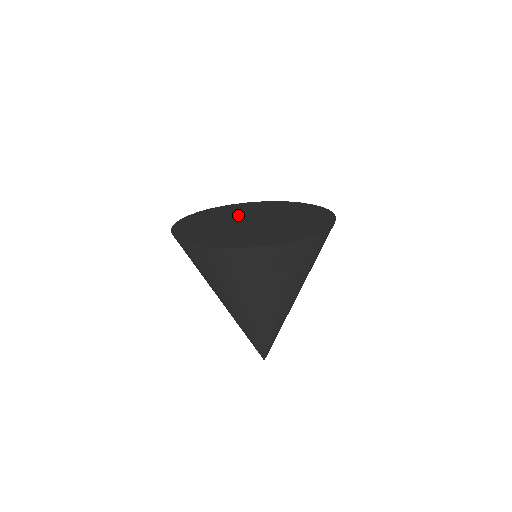
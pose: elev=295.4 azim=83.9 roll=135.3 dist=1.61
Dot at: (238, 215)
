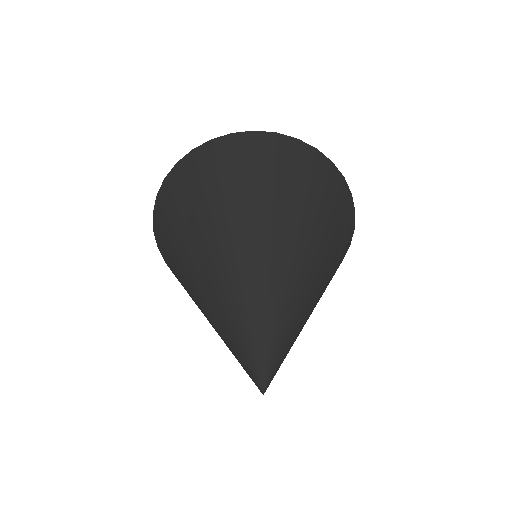
Dot at: occluded
